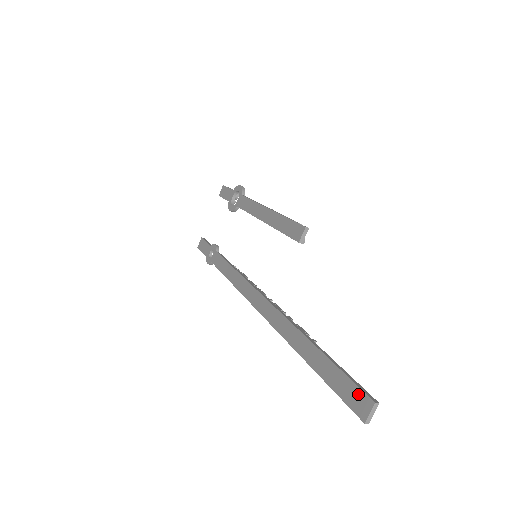
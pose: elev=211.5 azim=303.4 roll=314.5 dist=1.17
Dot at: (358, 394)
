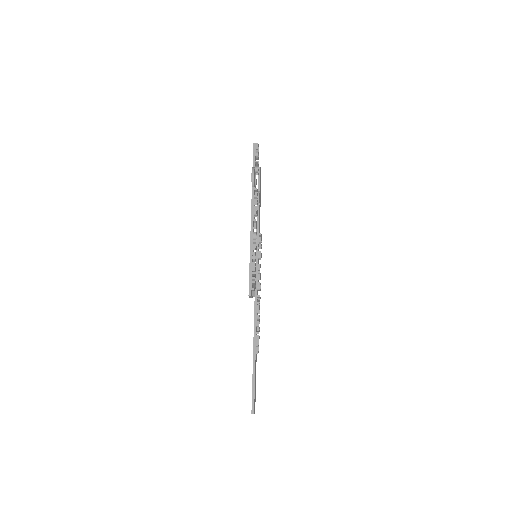
Dot at: (252, 403)
